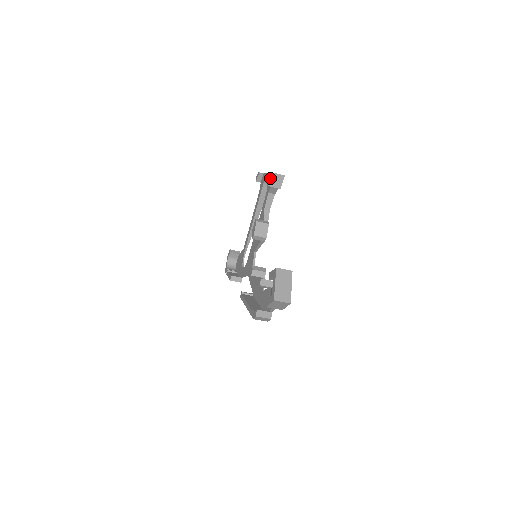
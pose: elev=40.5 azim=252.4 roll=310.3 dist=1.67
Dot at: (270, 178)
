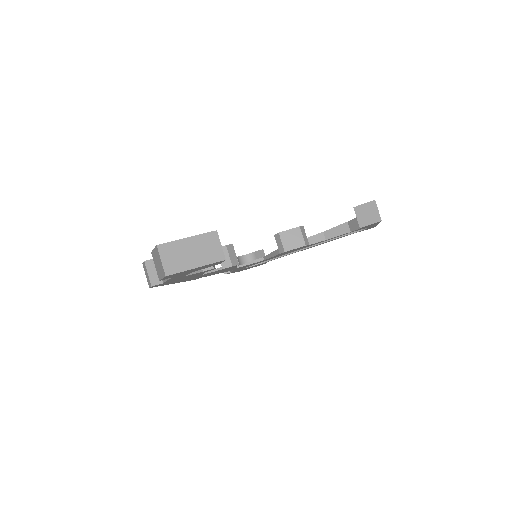
Dot at: (366, 203)
